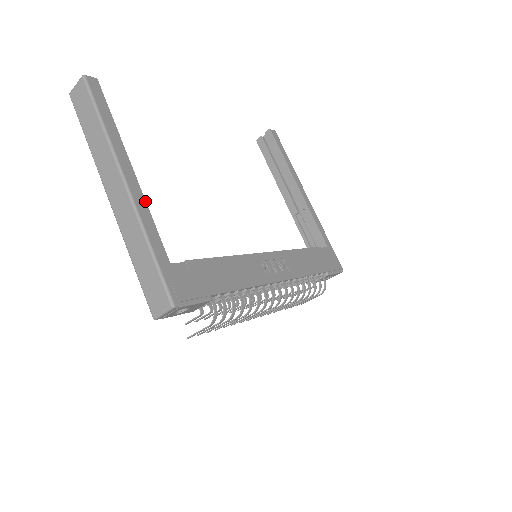
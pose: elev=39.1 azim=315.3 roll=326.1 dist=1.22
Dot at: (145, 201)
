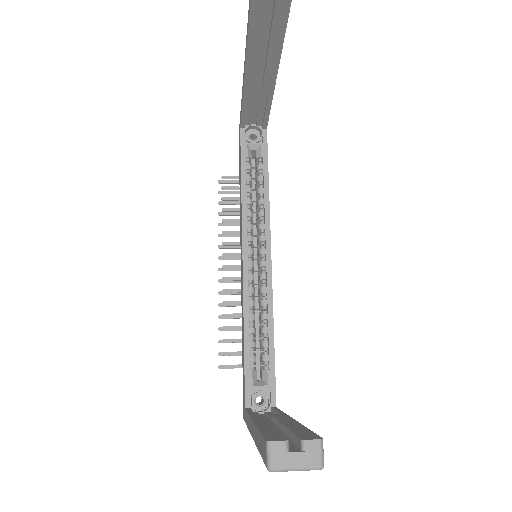
Dot at: occluded
